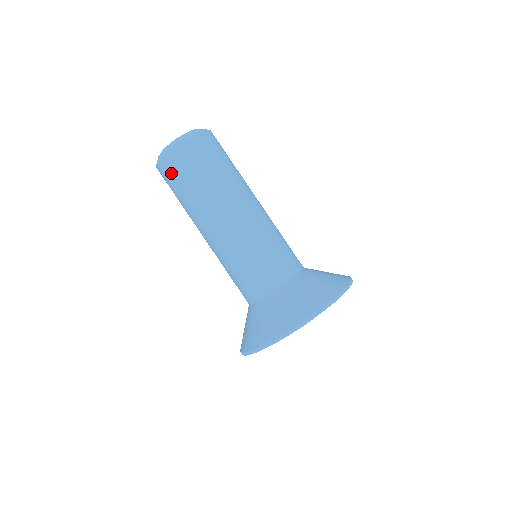
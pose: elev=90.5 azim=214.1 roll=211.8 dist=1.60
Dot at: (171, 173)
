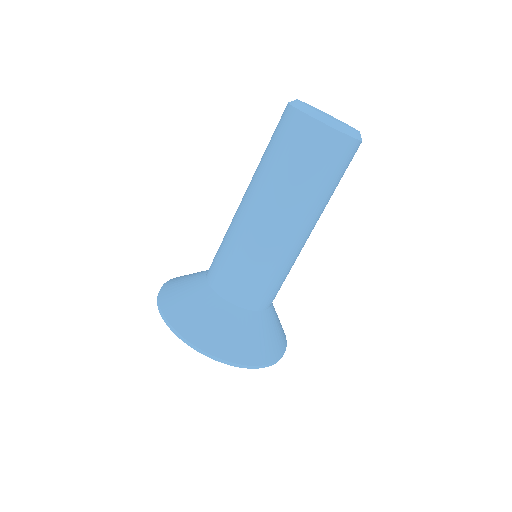
Dot at: (323, 151)
